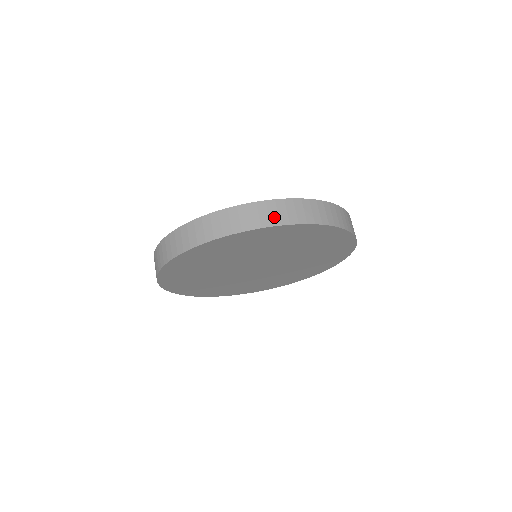
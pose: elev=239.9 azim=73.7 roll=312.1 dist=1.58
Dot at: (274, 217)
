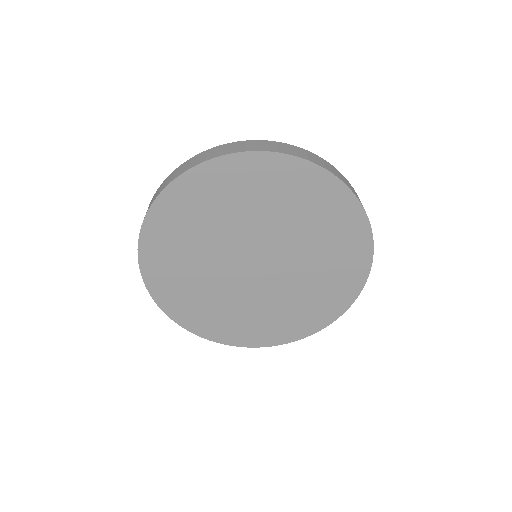
Dot at: (211, 155)
